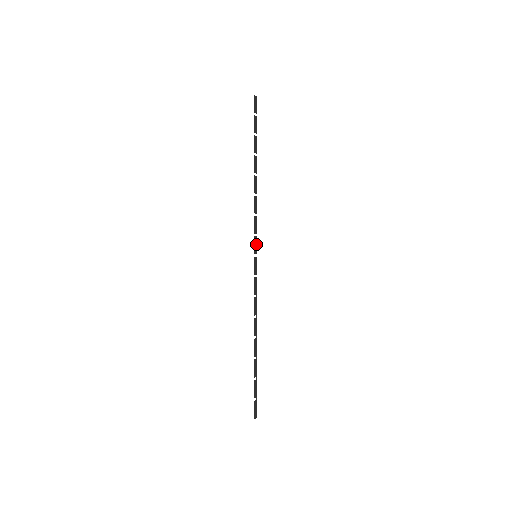
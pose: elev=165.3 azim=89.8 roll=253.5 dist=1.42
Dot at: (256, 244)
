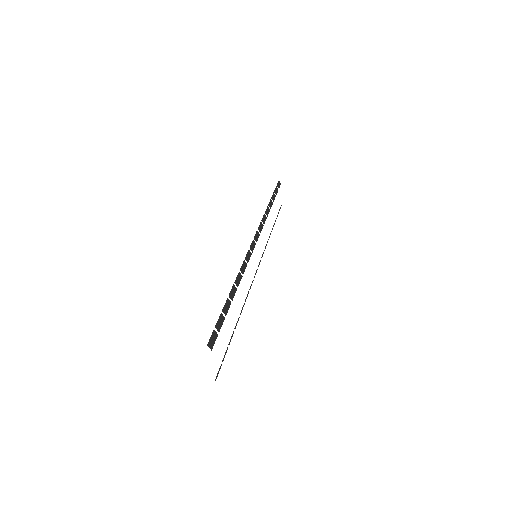
Dot at: (257, 237)
